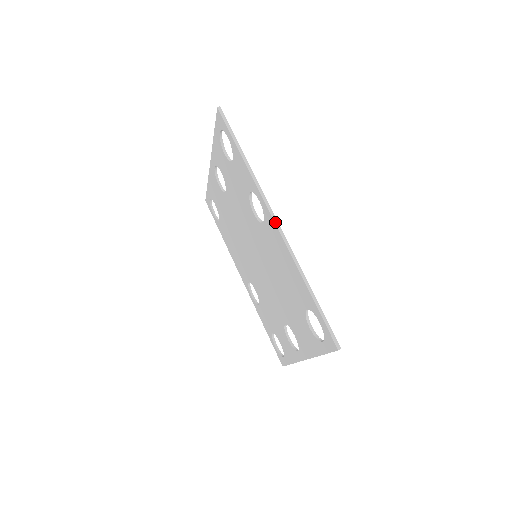
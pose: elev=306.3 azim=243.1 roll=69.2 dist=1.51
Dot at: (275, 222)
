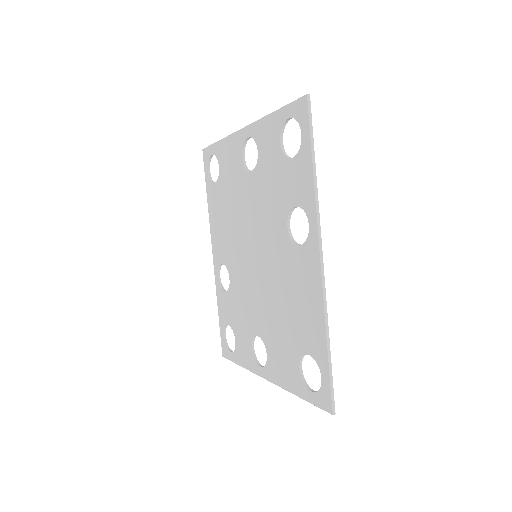
Dot at: (321, 260)
